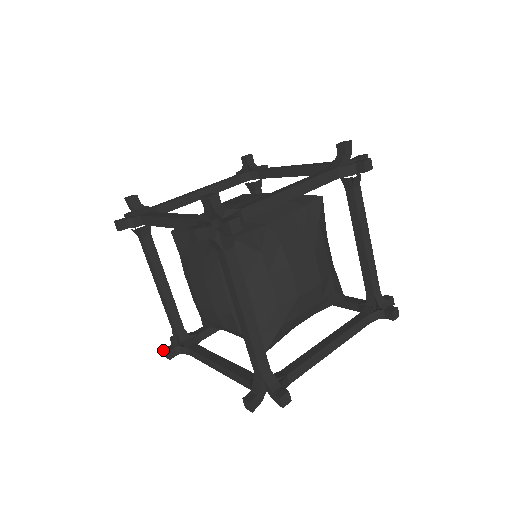
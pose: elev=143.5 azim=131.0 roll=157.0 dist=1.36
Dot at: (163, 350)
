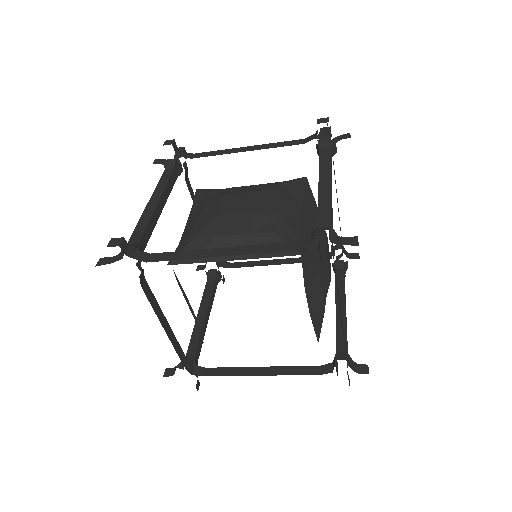
Dot at: occluded
